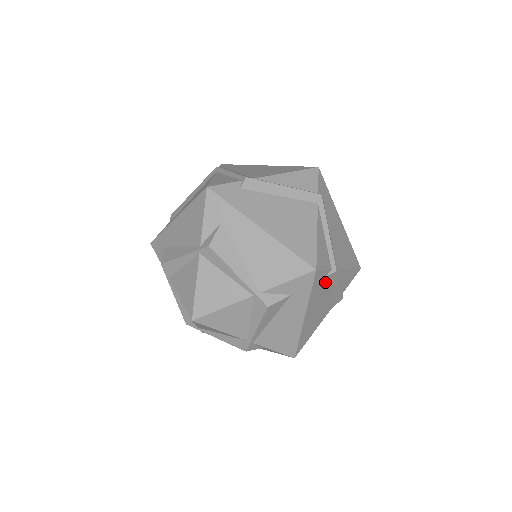
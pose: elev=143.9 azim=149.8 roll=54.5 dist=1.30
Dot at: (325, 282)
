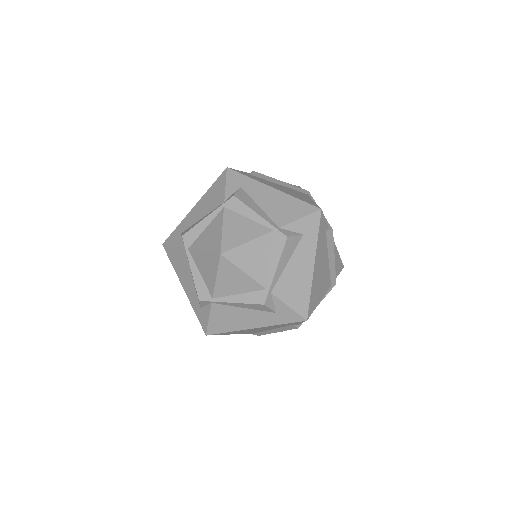
Dot at: (325, 239)
